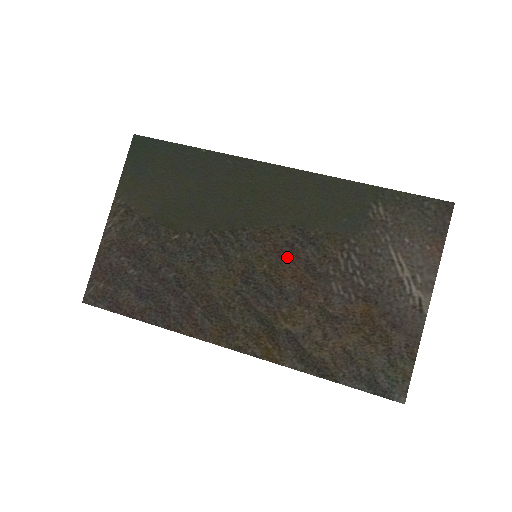
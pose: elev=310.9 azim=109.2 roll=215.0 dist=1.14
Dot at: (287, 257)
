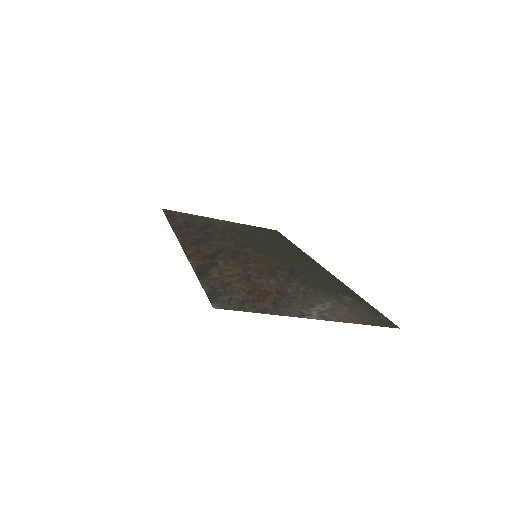
Dot at: (269, 265)
